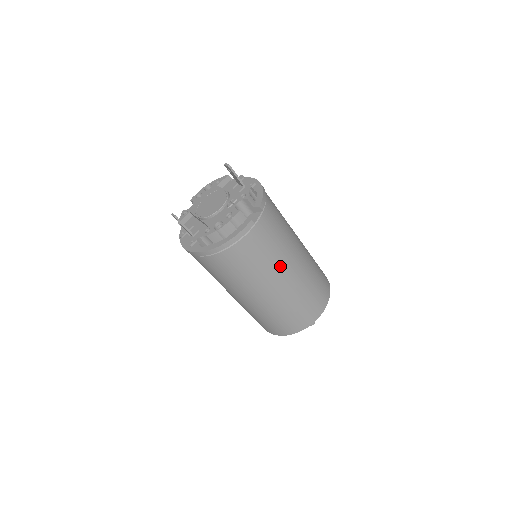
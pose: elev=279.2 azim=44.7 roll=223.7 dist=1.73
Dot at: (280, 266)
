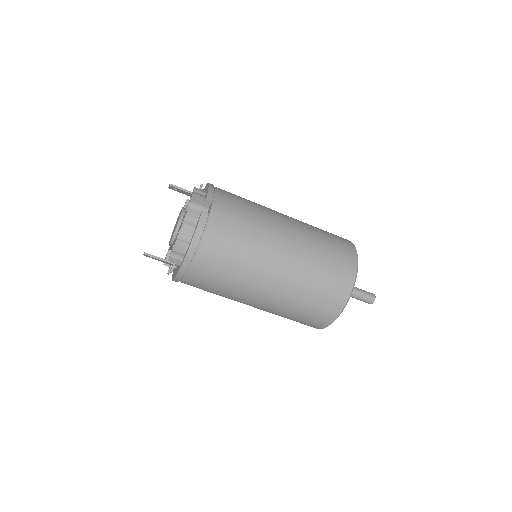
Dot at: (267, 242)
